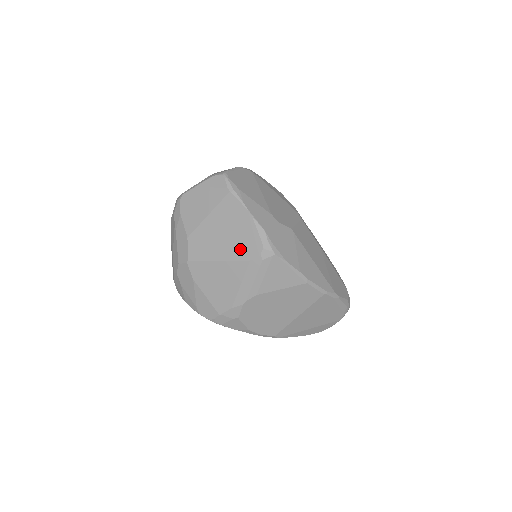
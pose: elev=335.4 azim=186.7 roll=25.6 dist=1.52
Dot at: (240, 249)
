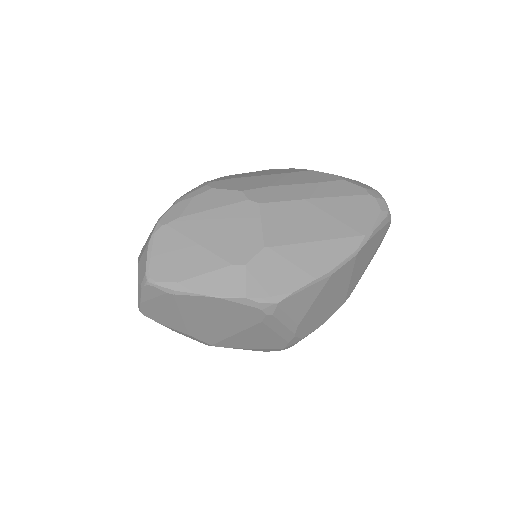
Dot at: (242, 320)
